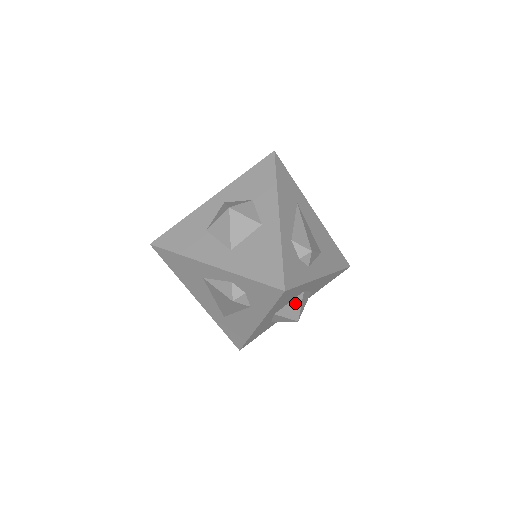
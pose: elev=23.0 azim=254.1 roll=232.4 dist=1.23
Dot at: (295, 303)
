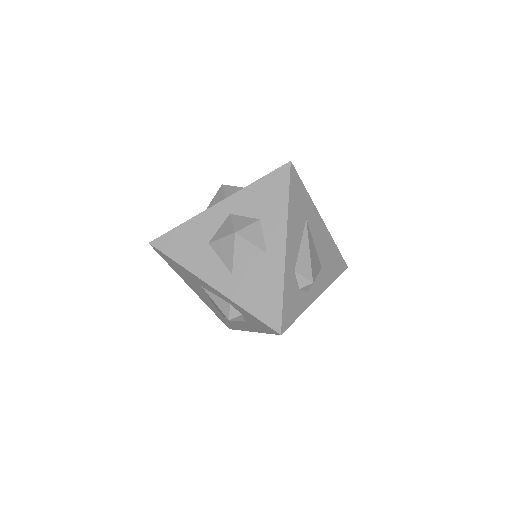
Dot at: occluded
